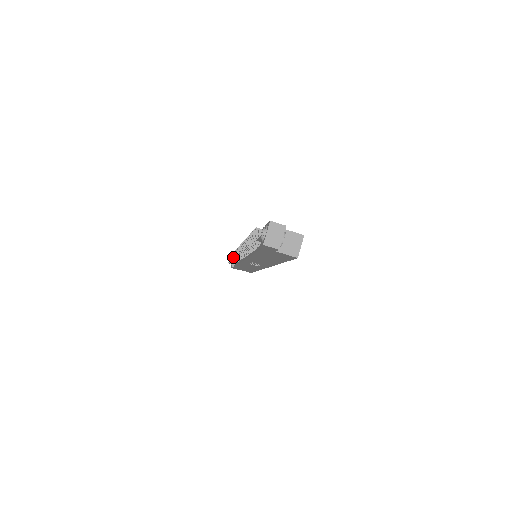
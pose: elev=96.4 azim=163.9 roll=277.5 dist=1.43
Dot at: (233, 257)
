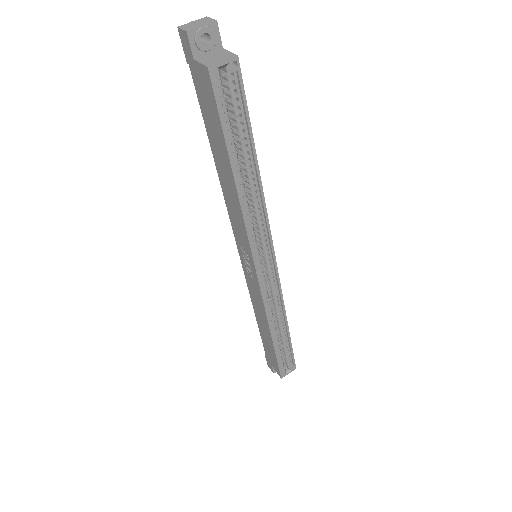
Dot at: occluded
